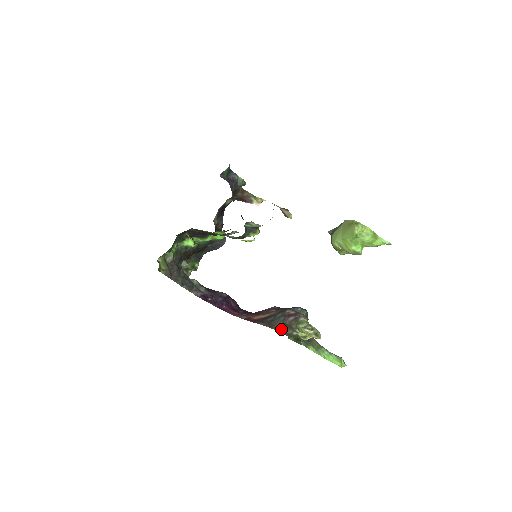
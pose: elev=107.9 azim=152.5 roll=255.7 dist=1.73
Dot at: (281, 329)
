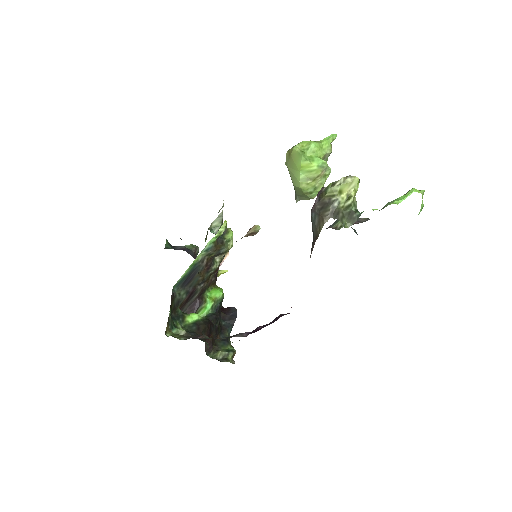
Dot at: (322, 219)
